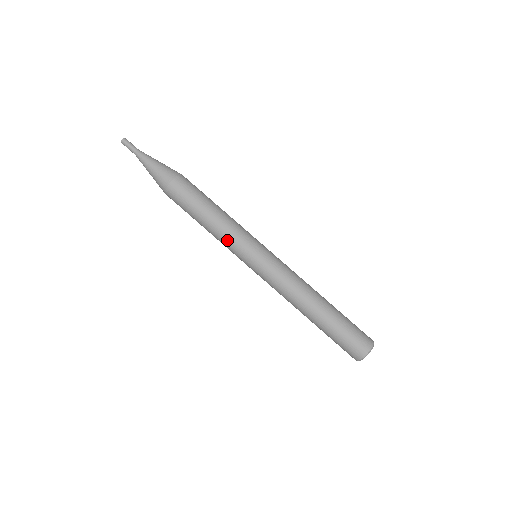
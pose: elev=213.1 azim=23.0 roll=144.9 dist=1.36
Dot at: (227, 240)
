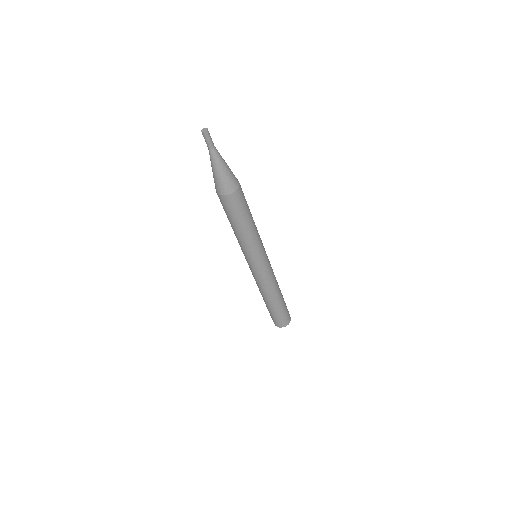
Dot at: (249, 247)
